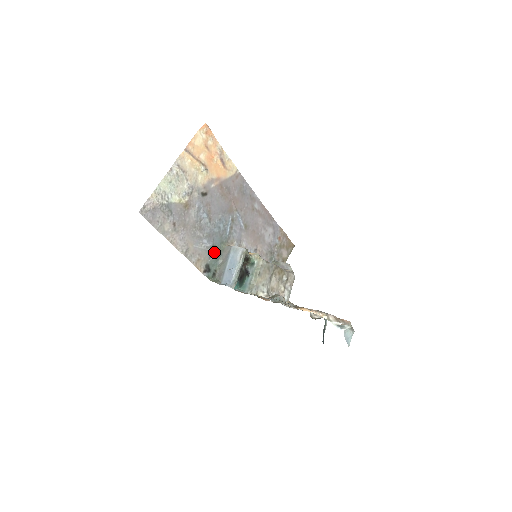
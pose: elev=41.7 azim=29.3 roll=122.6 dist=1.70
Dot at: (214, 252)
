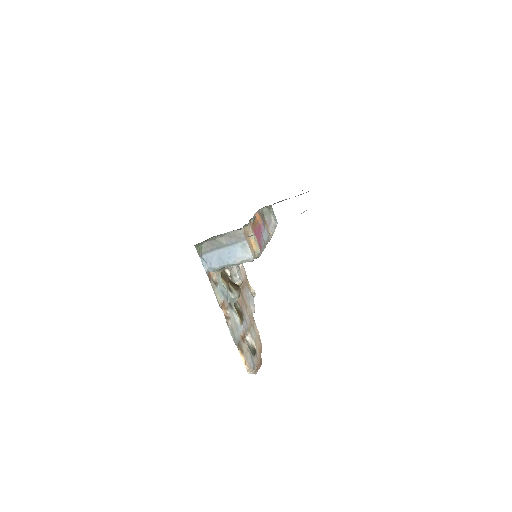
Dot at: occluded
